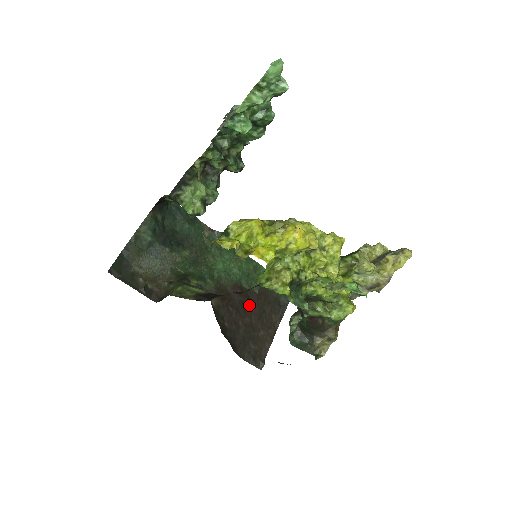
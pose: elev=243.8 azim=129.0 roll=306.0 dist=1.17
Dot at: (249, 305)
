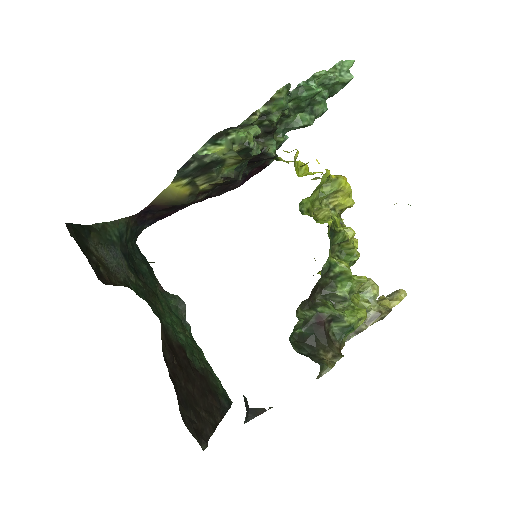
Dot at: (192, 375)
